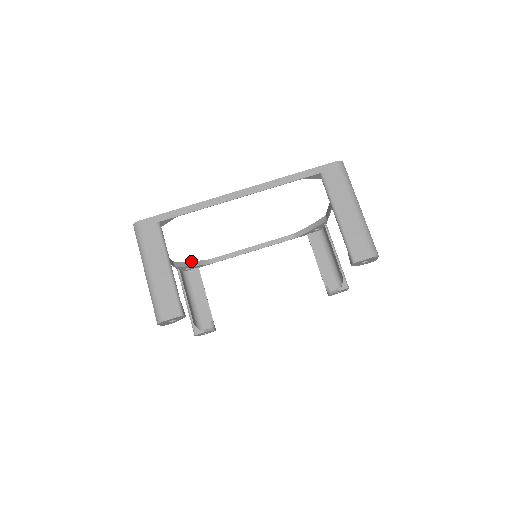
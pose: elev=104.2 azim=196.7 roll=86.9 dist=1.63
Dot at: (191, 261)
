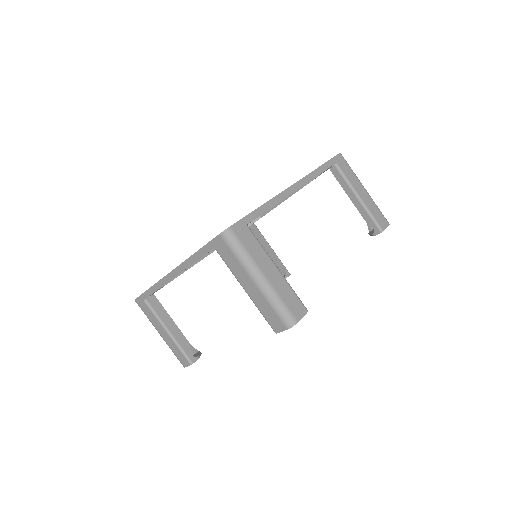
Dot at: occluded
